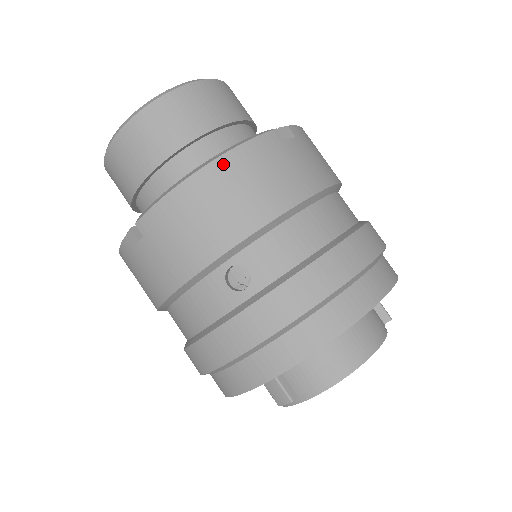
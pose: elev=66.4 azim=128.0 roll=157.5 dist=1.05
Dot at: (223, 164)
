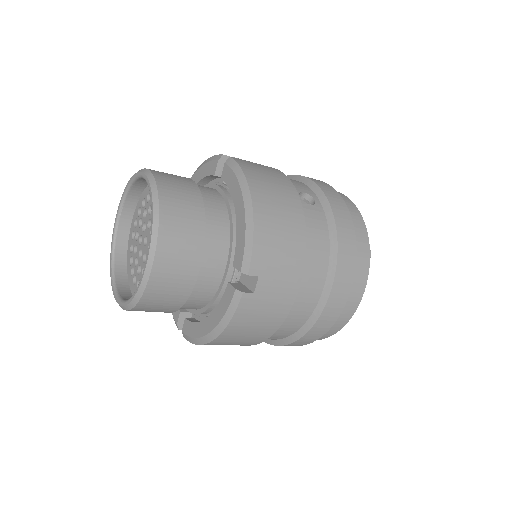
Dot at: (224, 336)
